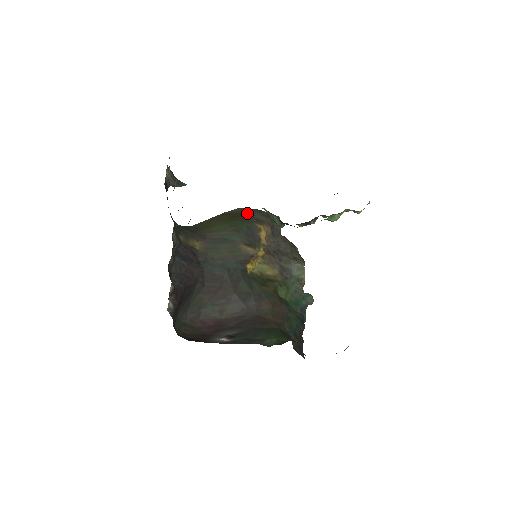
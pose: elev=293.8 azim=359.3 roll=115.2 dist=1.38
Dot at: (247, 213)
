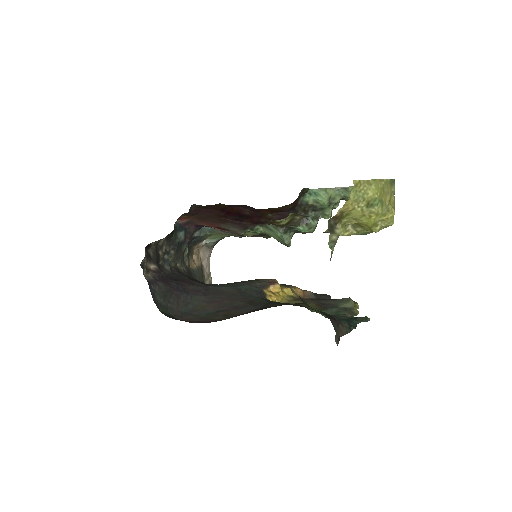
Dot at: occluded
